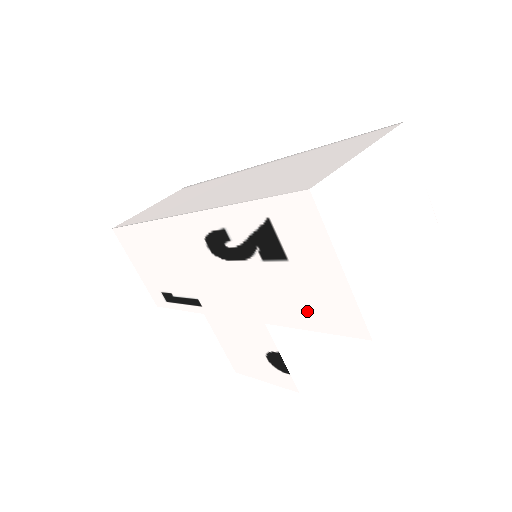
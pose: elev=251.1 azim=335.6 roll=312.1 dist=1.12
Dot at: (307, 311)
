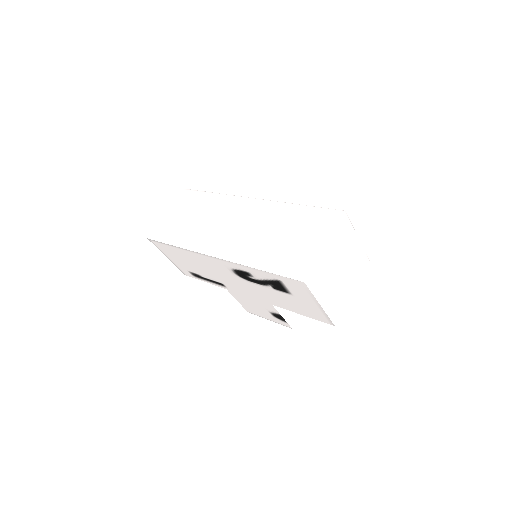
Dot at: (300, 309)
